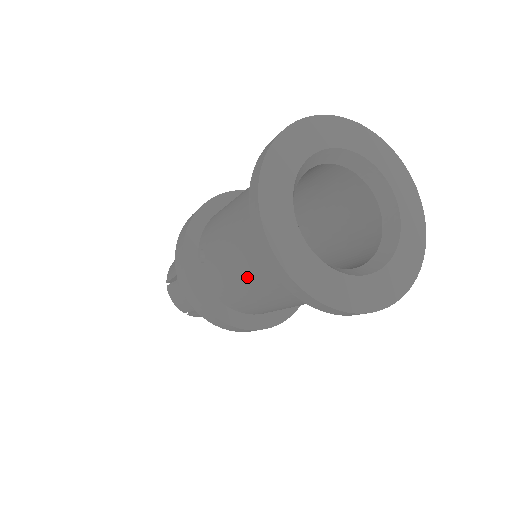
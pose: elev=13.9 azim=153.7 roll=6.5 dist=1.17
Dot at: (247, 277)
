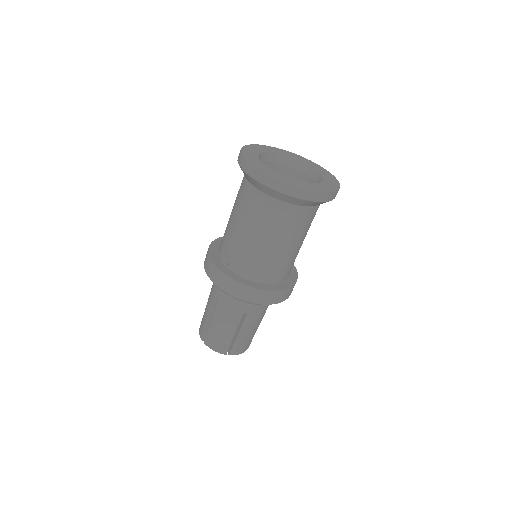
Dot at: (262, 230)
